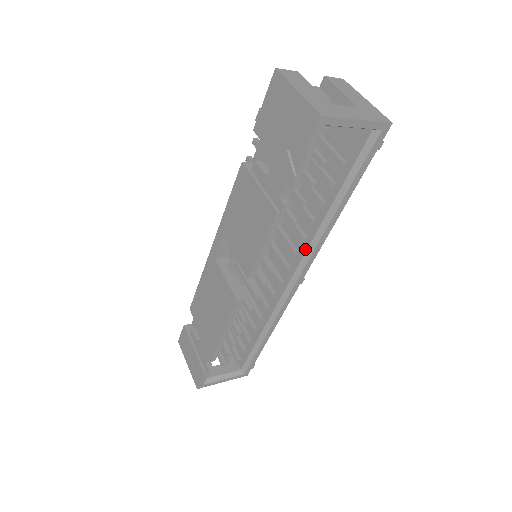
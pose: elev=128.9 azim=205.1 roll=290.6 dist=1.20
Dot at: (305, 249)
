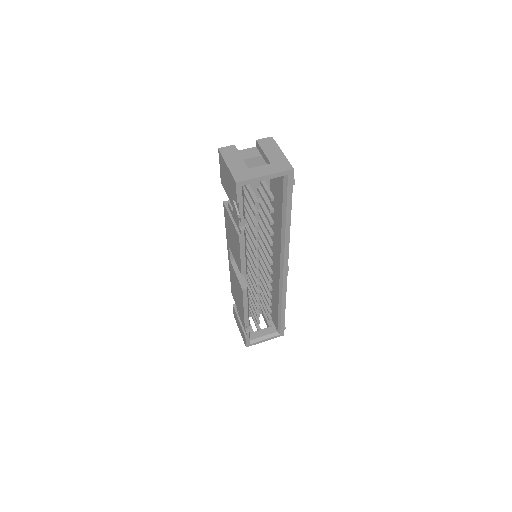
Dot at: (280, 249)
